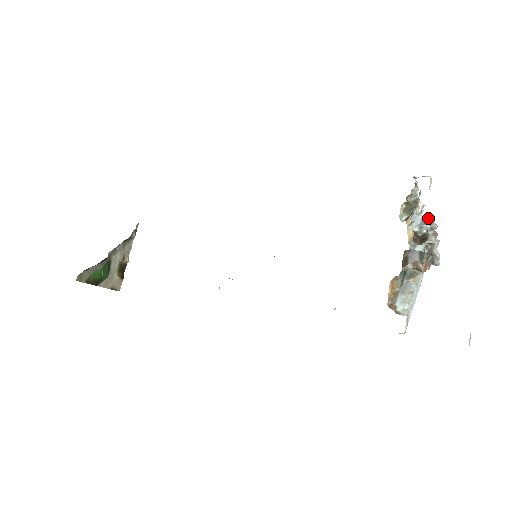
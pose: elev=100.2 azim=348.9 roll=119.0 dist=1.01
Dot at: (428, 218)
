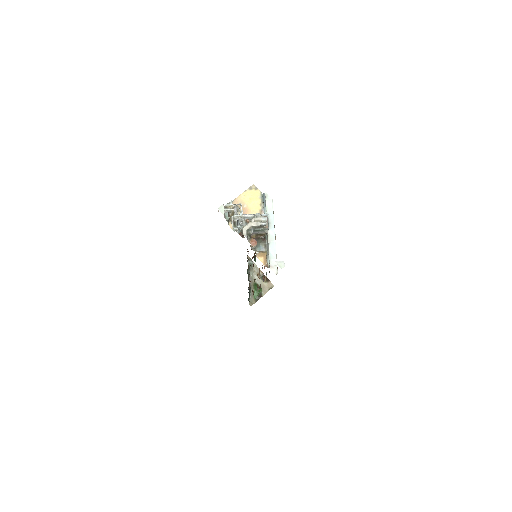
Dot at: (240, 217)
